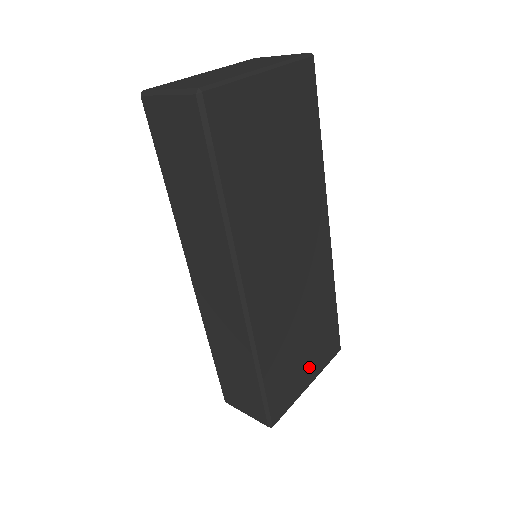
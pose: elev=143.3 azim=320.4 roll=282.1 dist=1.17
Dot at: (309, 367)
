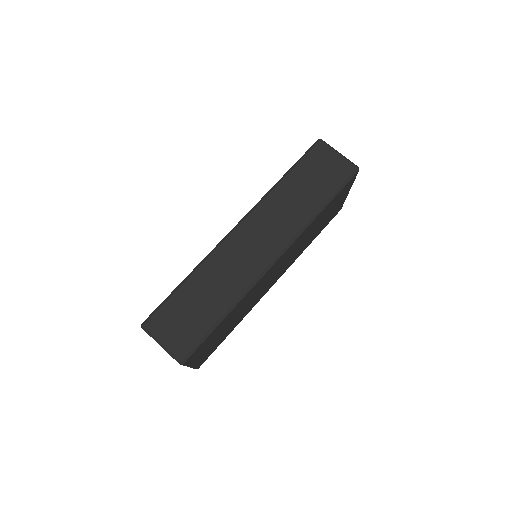
Dot at: (204, 353)
